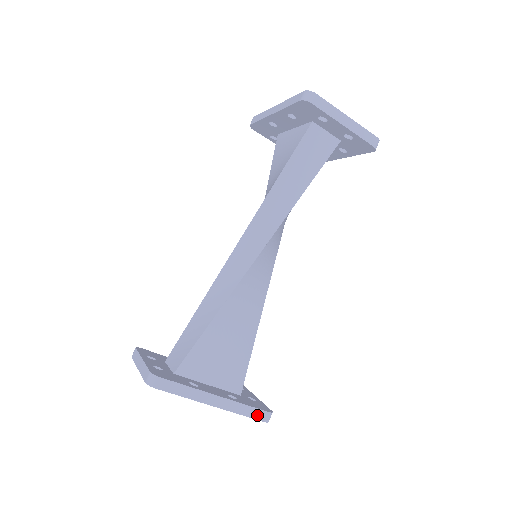
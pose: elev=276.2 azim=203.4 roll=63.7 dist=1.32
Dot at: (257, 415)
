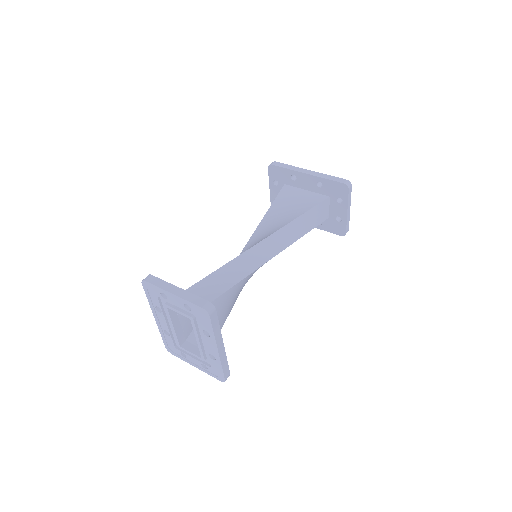
Dot at: (226, 372)
